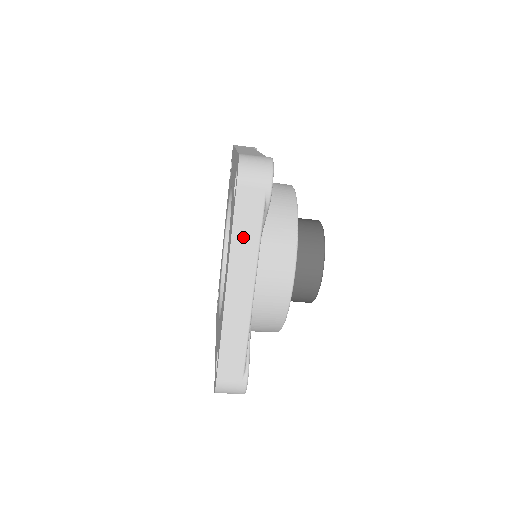
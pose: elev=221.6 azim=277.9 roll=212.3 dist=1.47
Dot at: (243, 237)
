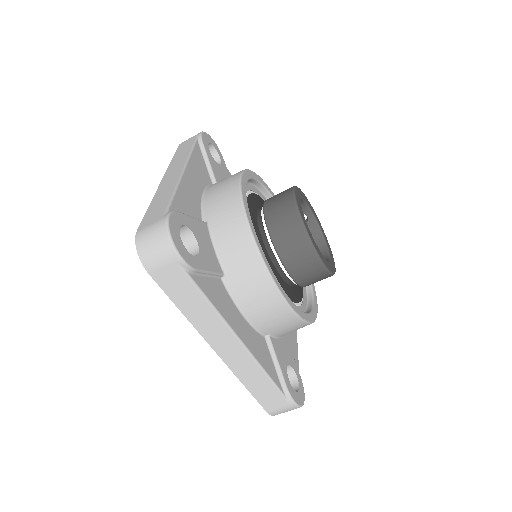
Dot at: (192, 308)
